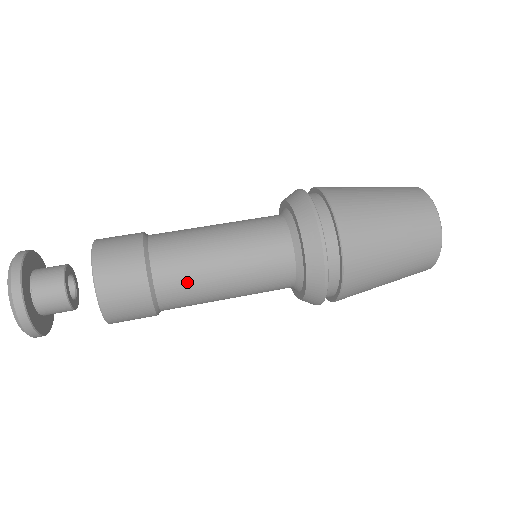
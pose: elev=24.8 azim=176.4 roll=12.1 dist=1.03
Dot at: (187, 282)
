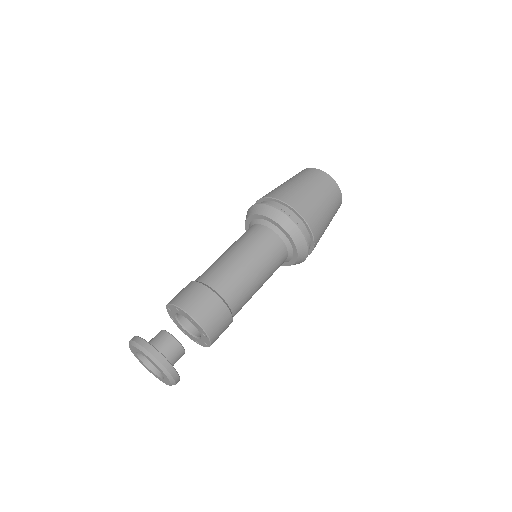
Dot at: (244, 294)
